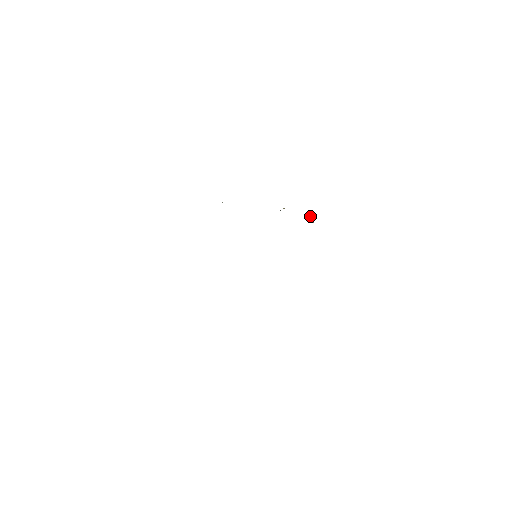
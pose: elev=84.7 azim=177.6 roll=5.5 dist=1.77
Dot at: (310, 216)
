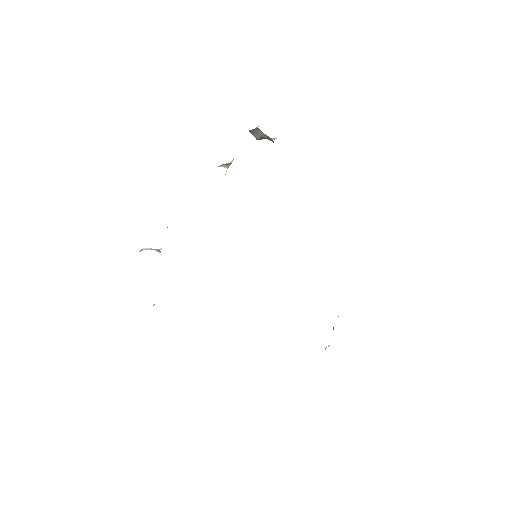
Dot at: (253, 134)
